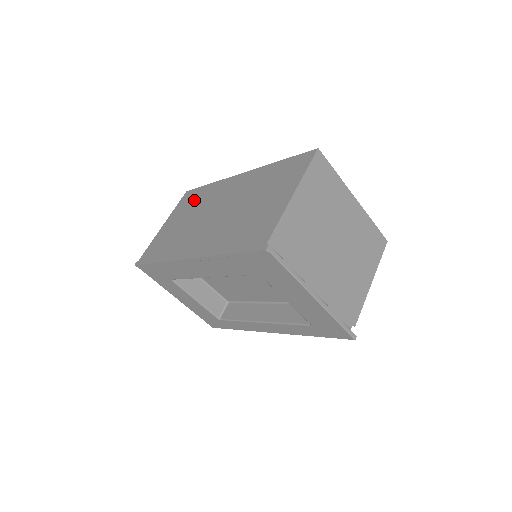
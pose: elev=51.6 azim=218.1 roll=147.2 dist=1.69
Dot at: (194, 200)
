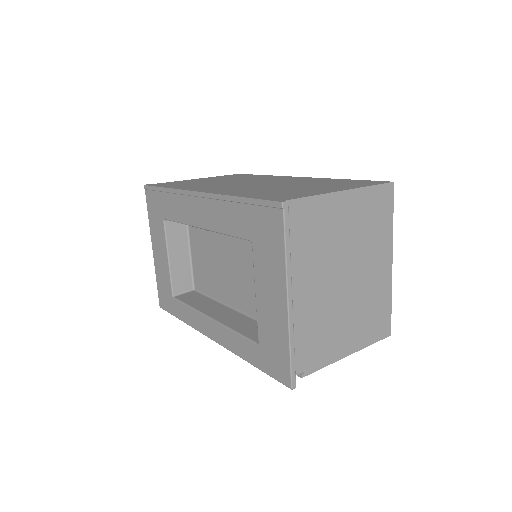
Dot at: occluded
